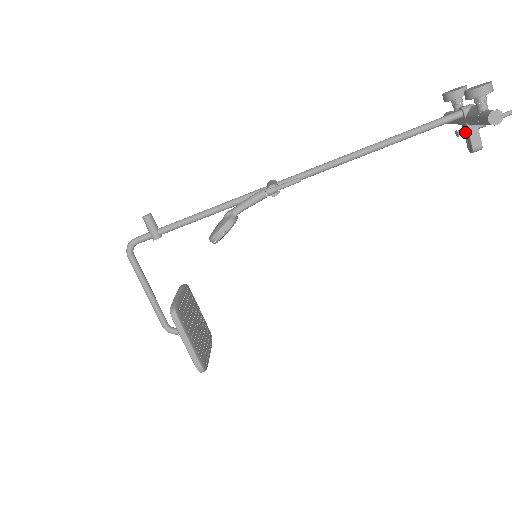
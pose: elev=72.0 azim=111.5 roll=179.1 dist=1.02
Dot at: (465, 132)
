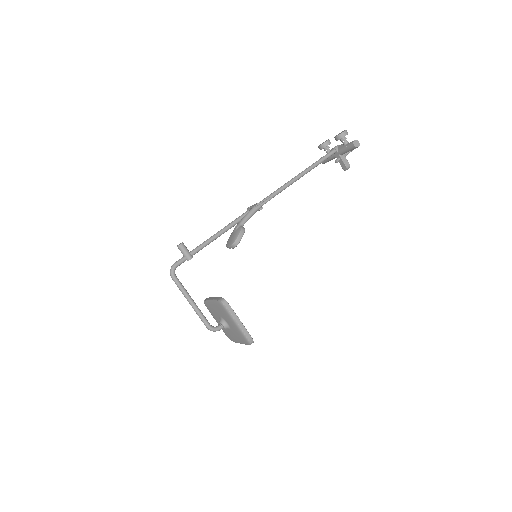
Dot at: (339, 160)
